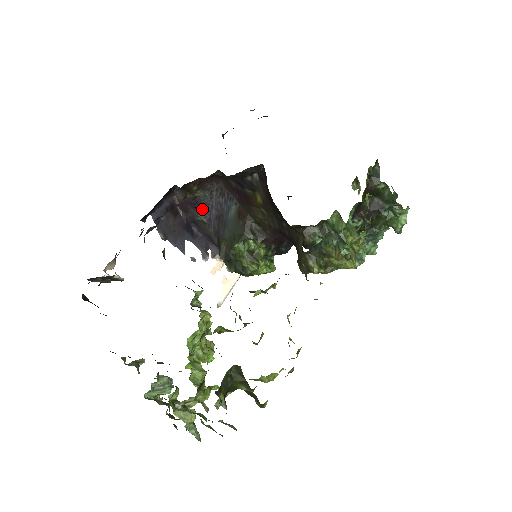
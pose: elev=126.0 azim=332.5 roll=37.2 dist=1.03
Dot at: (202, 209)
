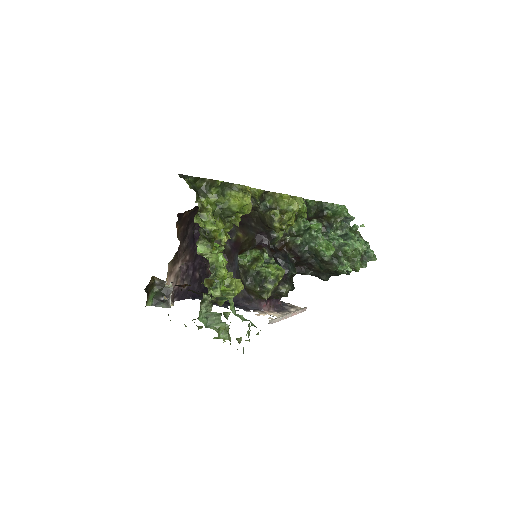
Dot at: occluded
